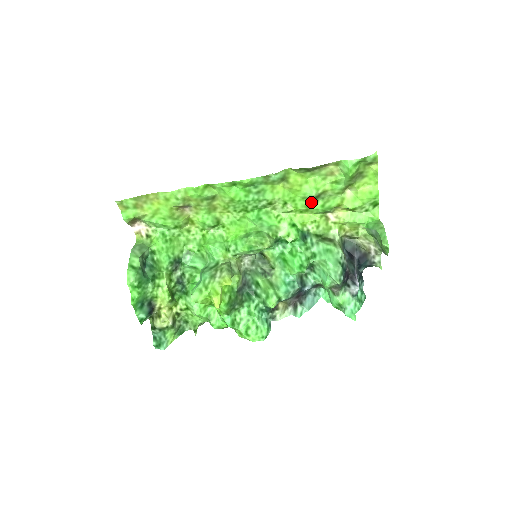
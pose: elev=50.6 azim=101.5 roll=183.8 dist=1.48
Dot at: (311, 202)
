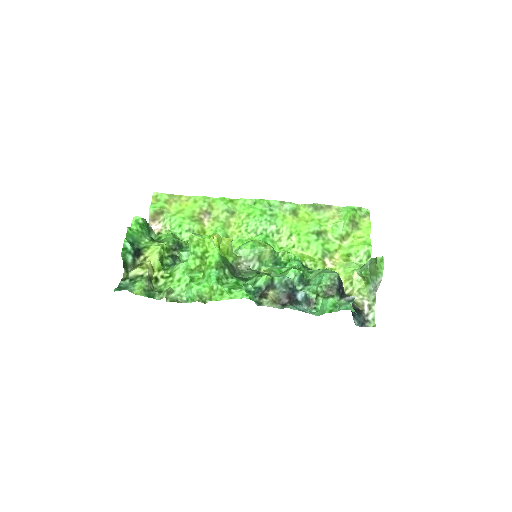
Dot at: (313, 238)
